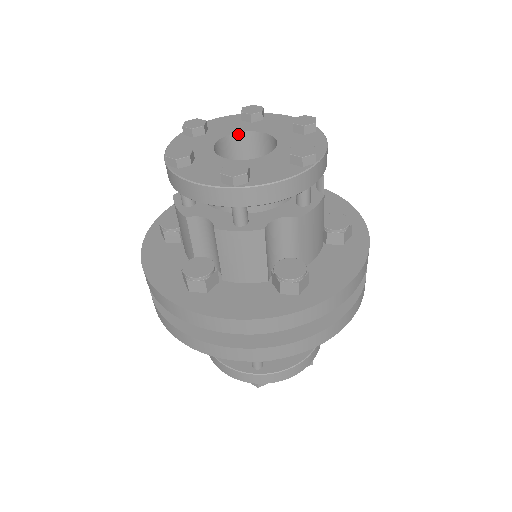
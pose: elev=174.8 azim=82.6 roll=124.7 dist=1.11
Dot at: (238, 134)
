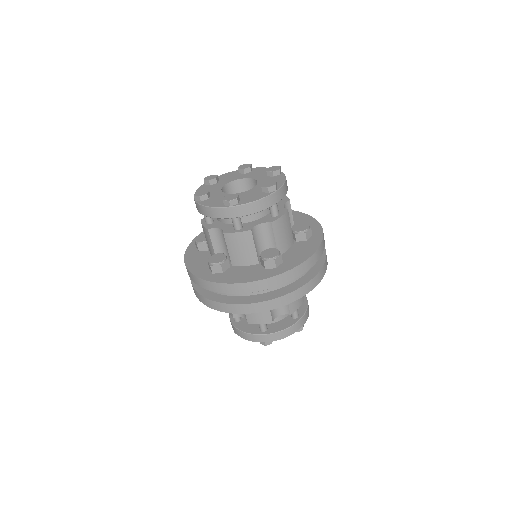
Dot at: (236, 181)
